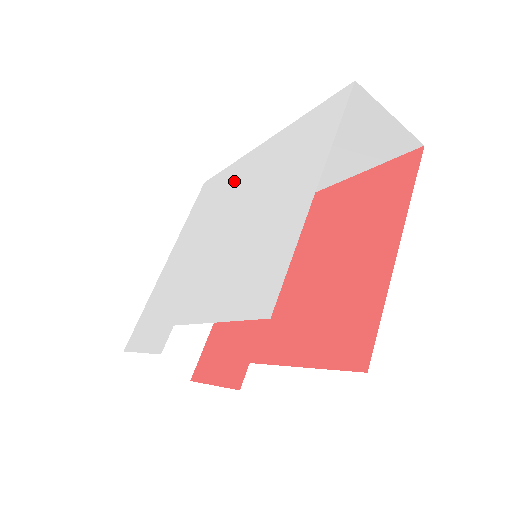
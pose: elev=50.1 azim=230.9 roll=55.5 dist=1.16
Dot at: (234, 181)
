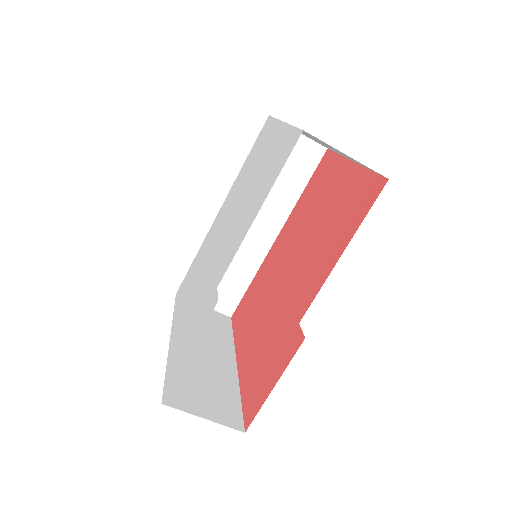
Dot at: (210, 238)
